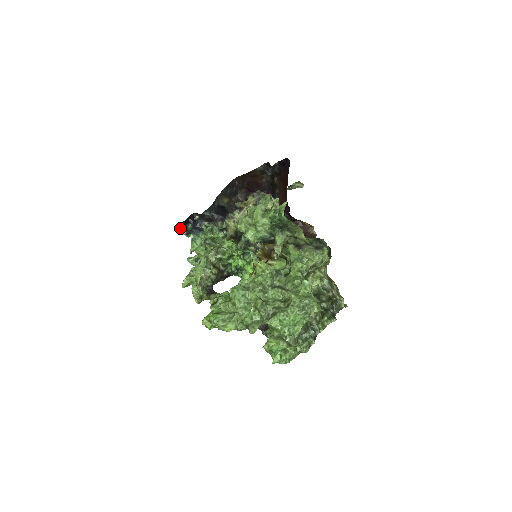
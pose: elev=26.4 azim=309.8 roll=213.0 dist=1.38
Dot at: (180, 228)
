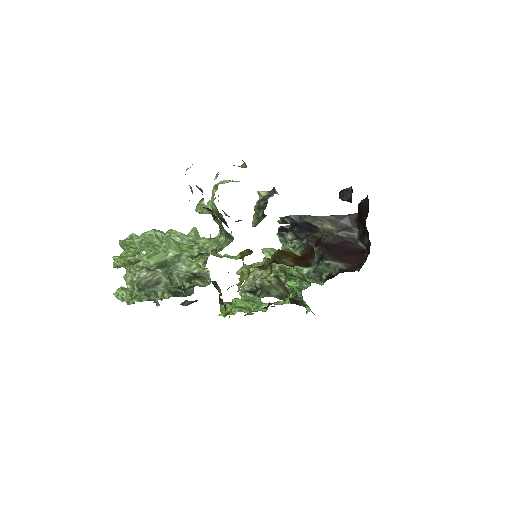
Dot at: (279, 232)
